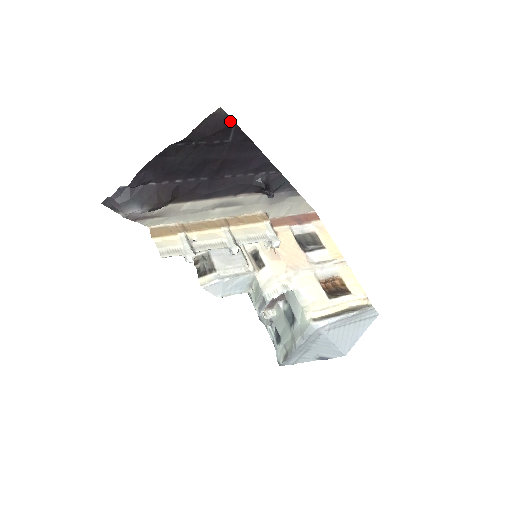
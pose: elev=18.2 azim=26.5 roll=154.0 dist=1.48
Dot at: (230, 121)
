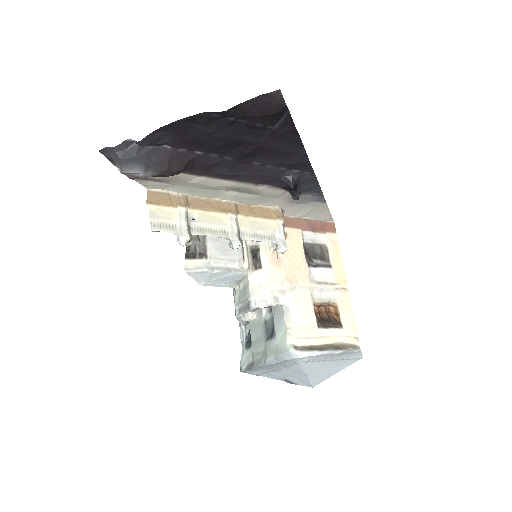
Dot at: (284, 108)
